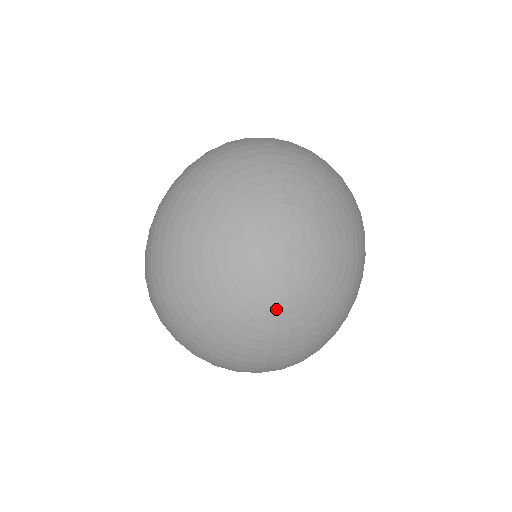
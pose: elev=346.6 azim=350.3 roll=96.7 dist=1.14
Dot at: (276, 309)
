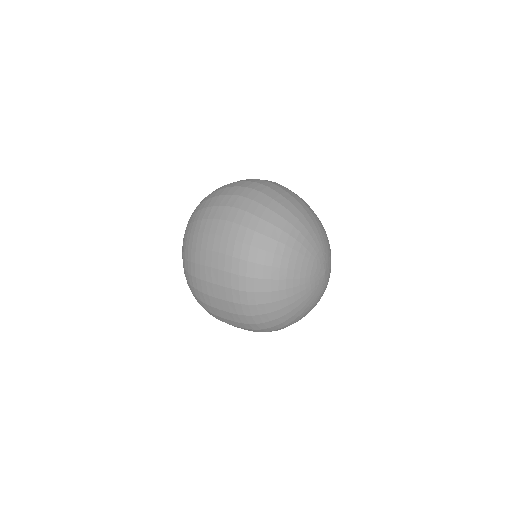
Dot at: occluded
